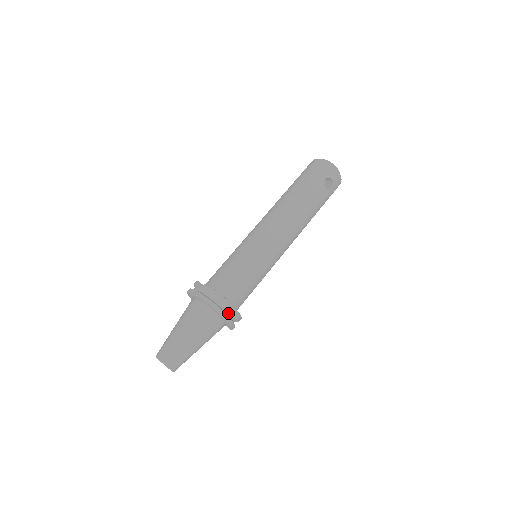
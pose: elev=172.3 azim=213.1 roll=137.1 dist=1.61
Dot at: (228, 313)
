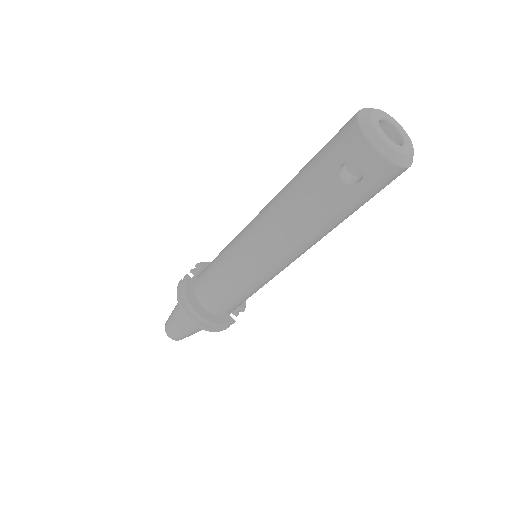
Dot at: occluded
